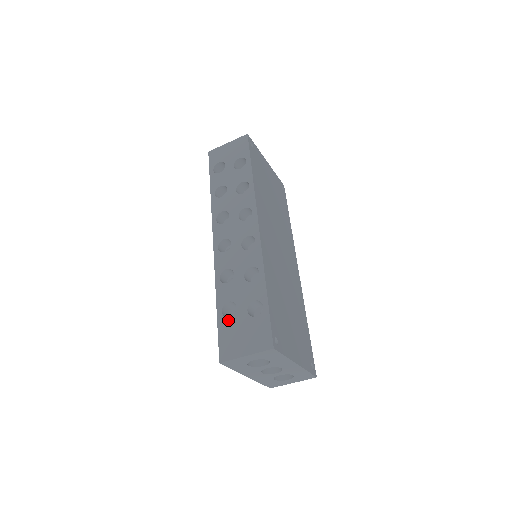
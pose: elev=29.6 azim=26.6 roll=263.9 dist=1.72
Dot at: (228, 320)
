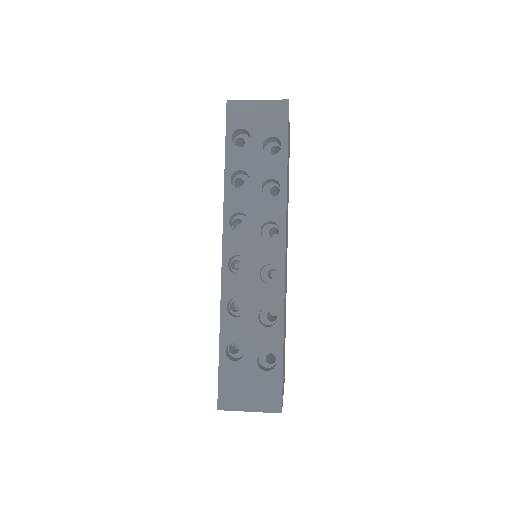
Dot at: (233, 364)
